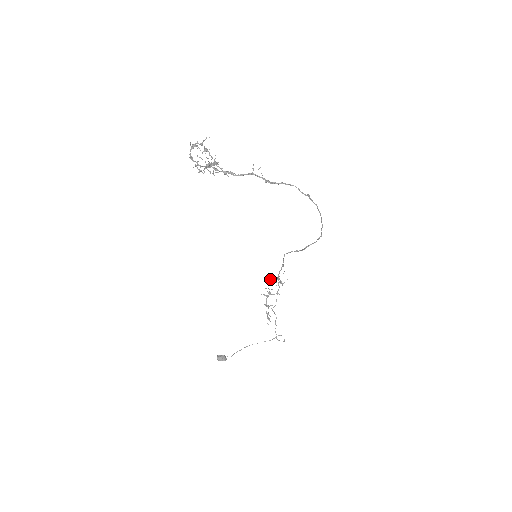
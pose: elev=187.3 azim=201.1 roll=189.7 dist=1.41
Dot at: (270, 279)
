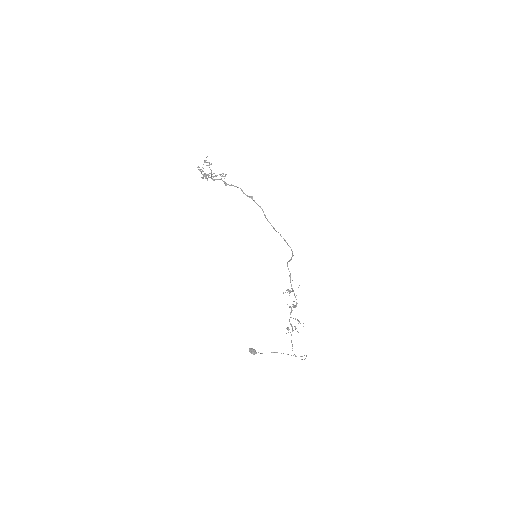
Dot at: (287, 289)
